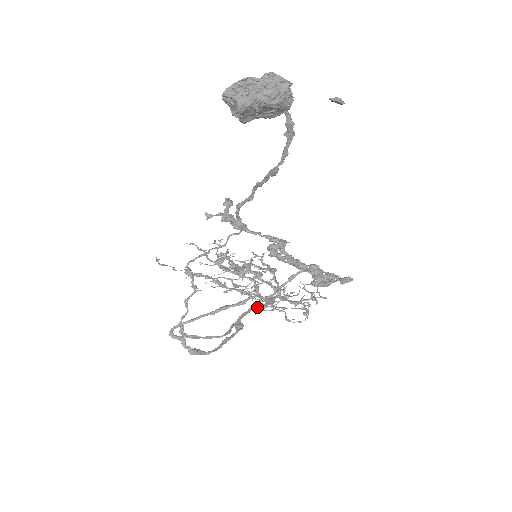
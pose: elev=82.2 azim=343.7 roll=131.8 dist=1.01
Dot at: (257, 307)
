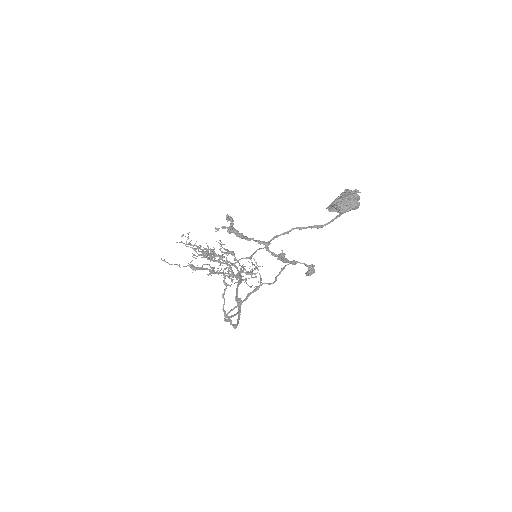
Dot at: occluded
